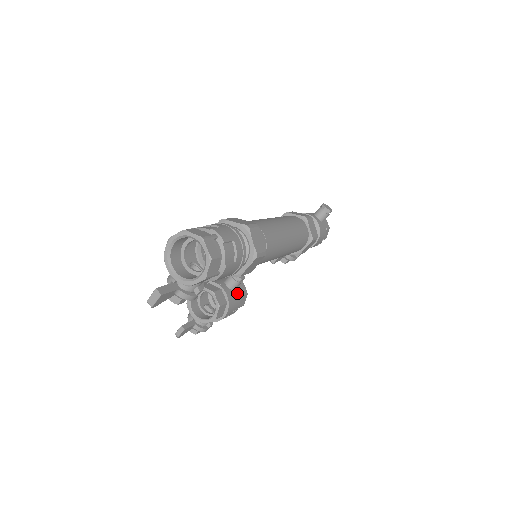
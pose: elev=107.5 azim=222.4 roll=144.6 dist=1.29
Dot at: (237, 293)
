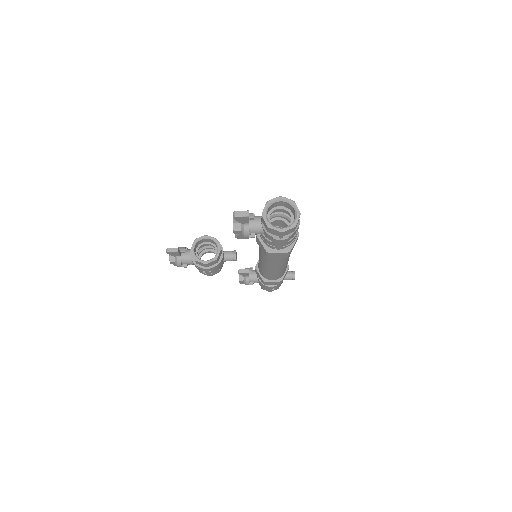
Dot at: (222, 265)
